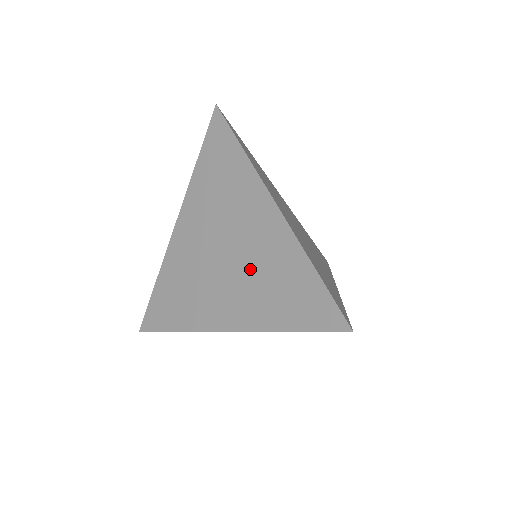
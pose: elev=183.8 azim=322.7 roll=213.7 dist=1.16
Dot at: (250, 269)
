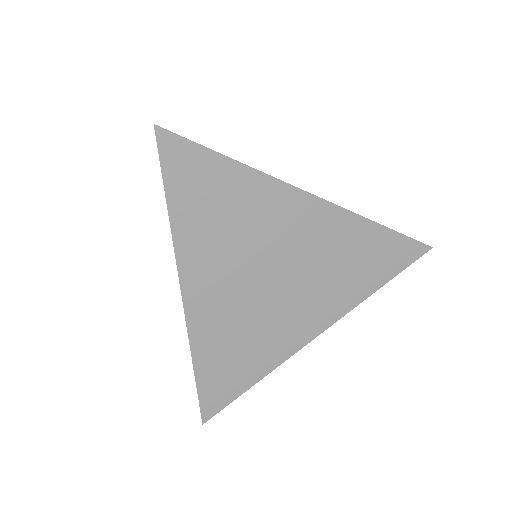
Dot at: occluded
